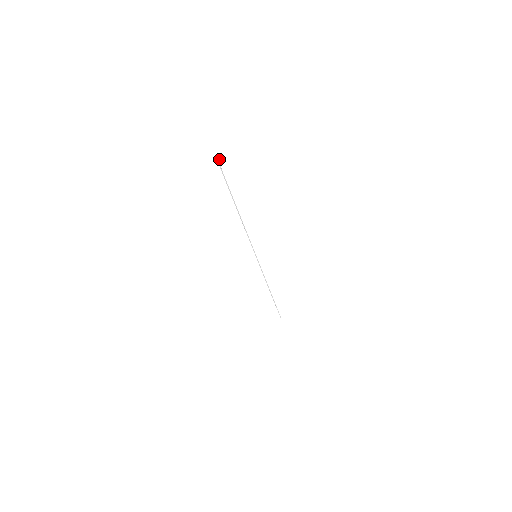
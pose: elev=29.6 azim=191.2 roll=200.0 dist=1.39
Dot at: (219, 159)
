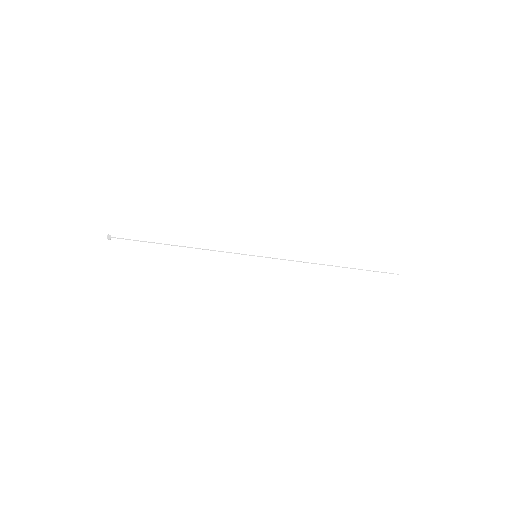
Dot at: (108, 239)
